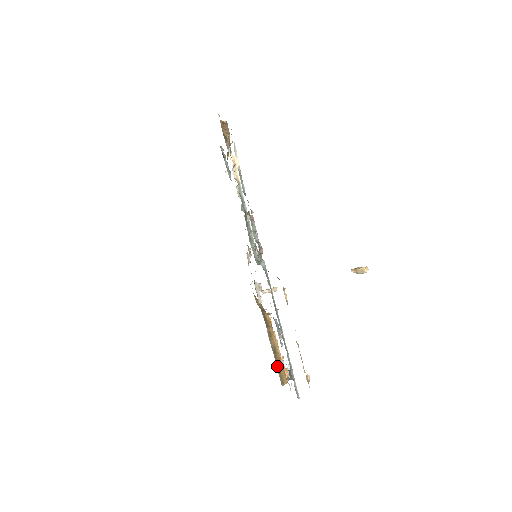
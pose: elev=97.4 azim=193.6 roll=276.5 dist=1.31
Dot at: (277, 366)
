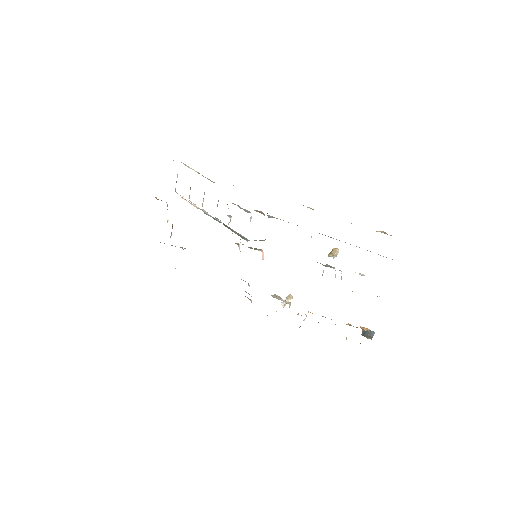
Dot at: occluded
